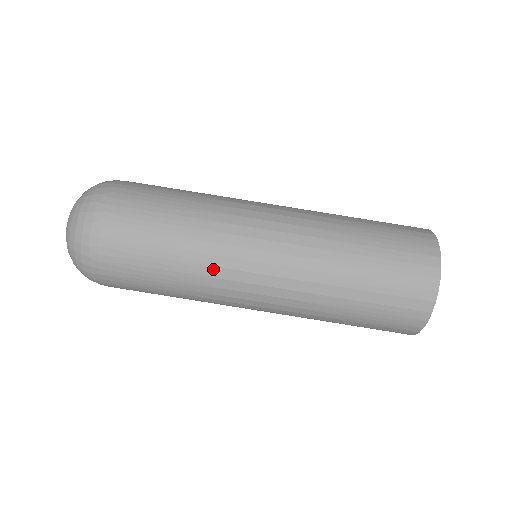
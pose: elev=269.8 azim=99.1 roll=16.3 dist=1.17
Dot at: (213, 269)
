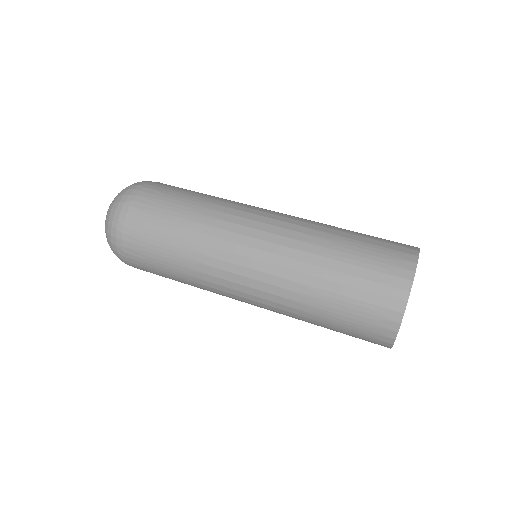
Dot at: (231, 204)
